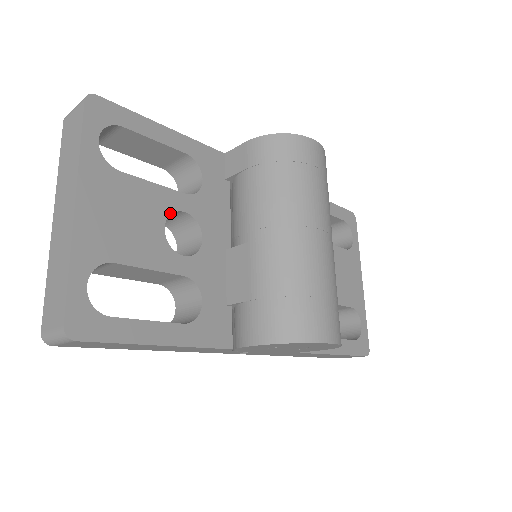
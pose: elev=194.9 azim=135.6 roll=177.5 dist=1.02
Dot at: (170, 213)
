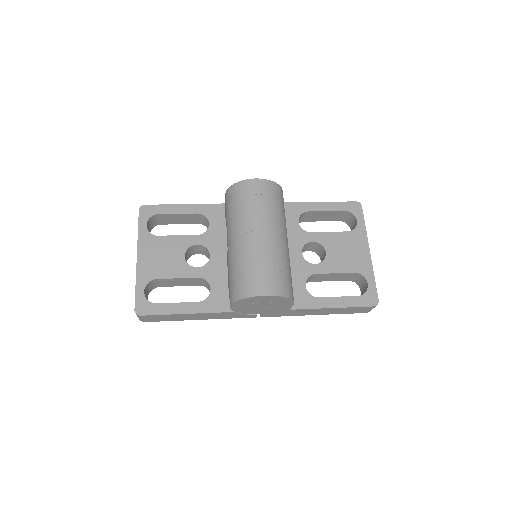
Dot at: (188, 248)
